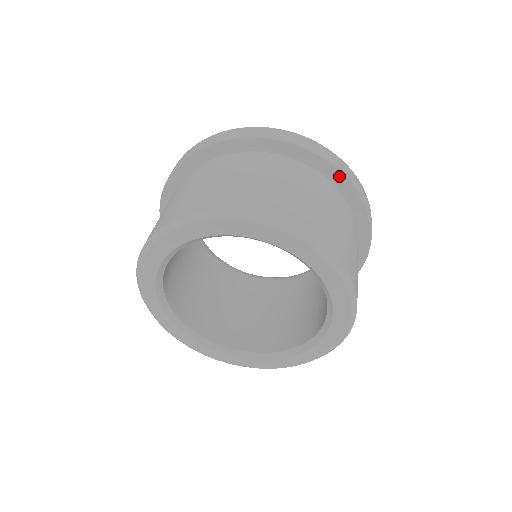
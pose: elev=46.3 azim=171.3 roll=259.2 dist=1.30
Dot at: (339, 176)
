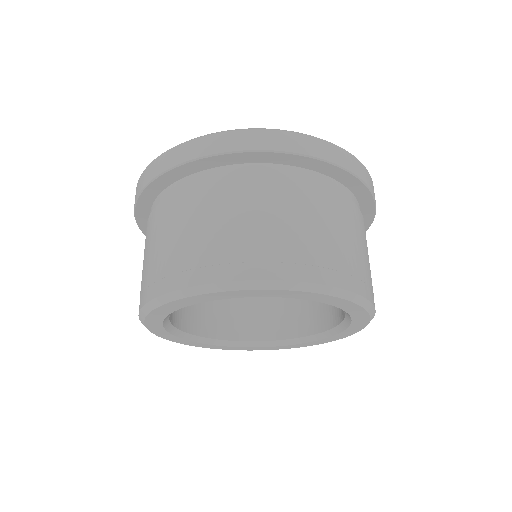
Dot at: (367, 224)
